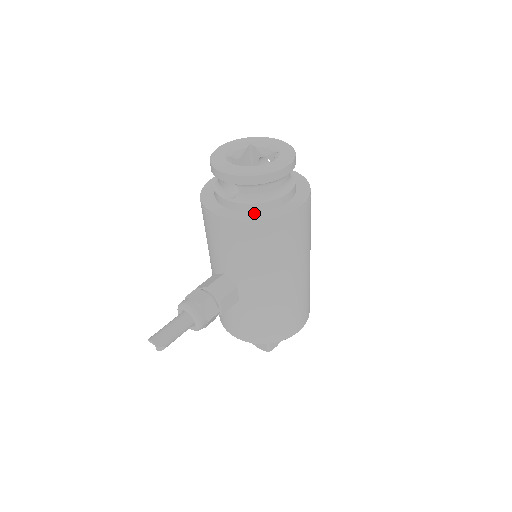
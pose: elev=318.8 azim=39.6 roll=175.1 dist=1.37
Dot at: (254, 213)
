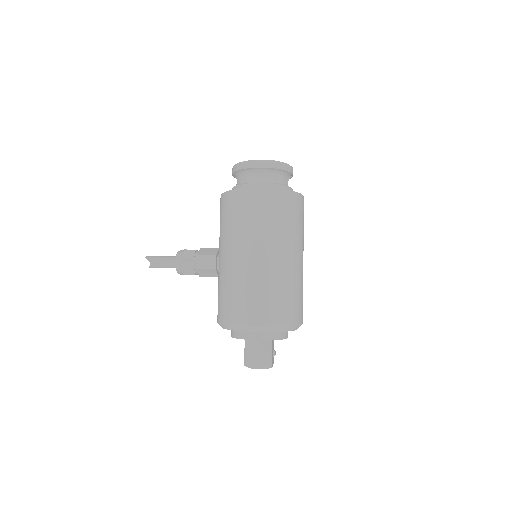
Dot at: occluded
